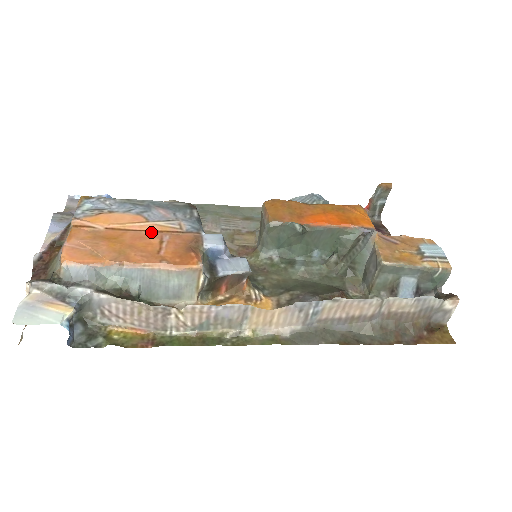
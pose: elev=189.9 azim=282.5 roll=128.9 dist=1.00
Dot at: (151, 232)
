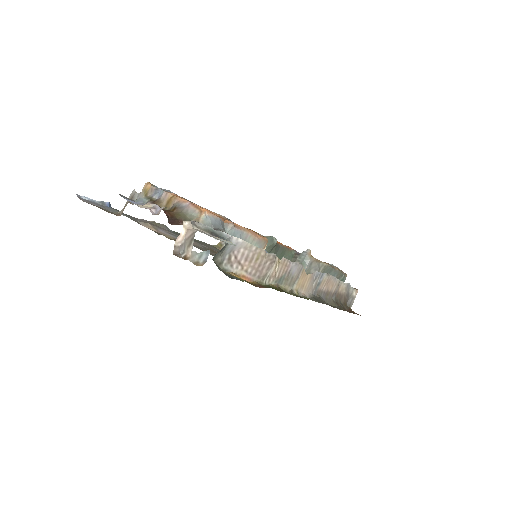
Dot at: occluded
